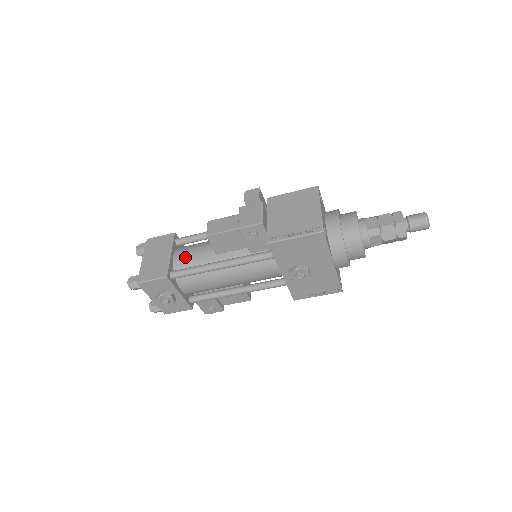
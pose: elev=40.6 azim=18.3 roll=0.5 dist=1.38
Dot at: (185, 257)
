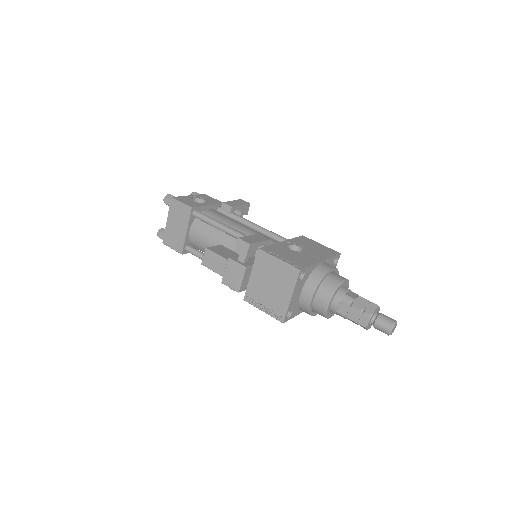
Dot at: (197, 239)
